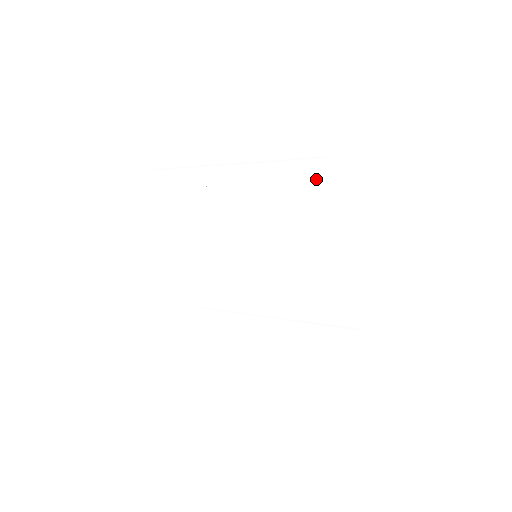
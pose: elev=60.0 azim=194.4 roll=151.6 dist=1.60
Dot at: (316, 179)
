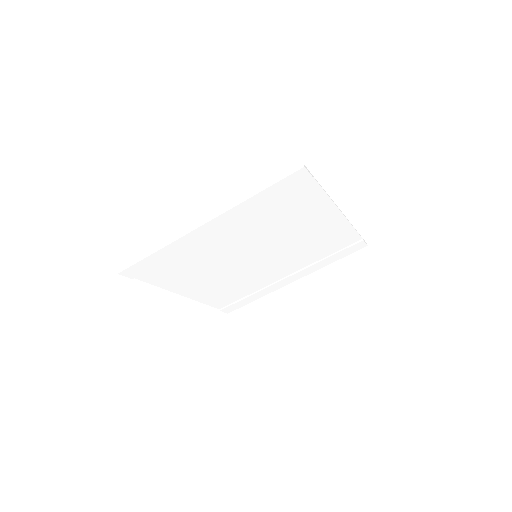
Dot at: (295, 186)
